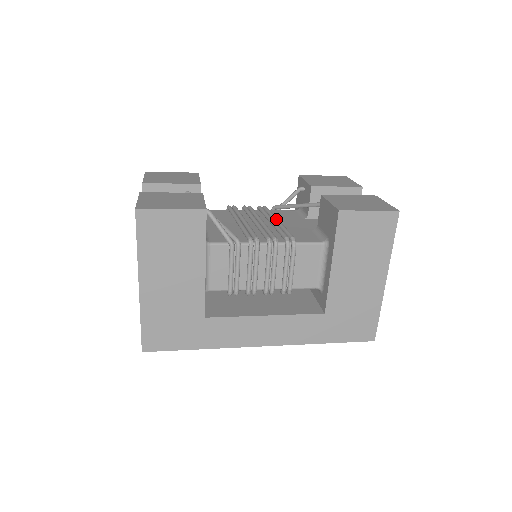
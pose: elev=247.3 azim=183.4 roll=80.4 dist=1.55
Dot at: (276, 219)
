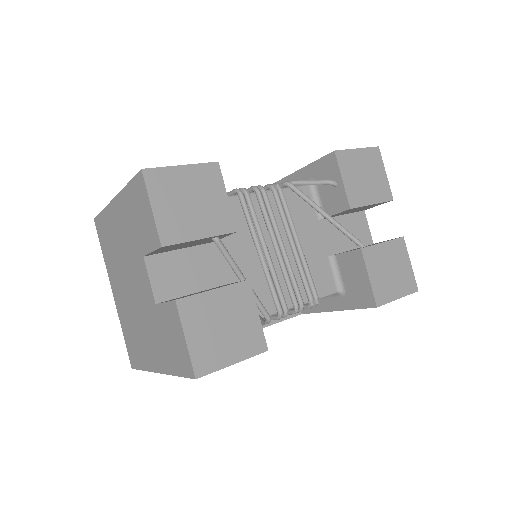
Dot at: (298, 242)
